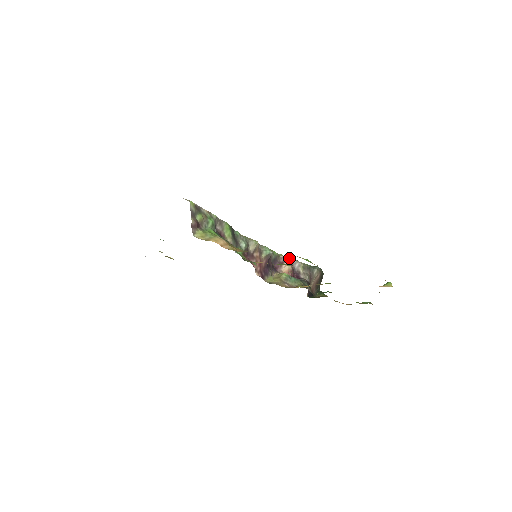
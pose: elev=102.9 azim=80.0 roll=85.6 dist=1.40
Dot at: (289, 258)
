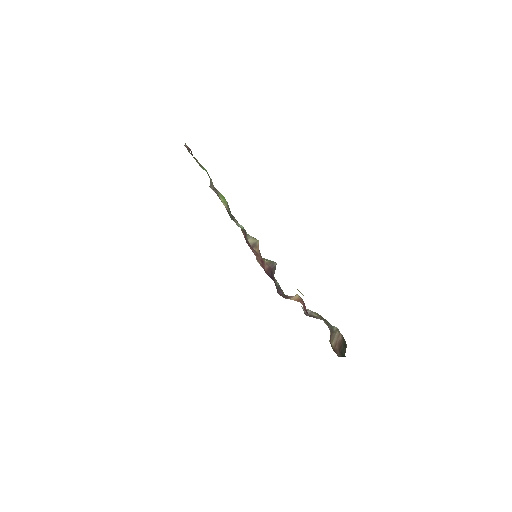
Dot at: occluded
